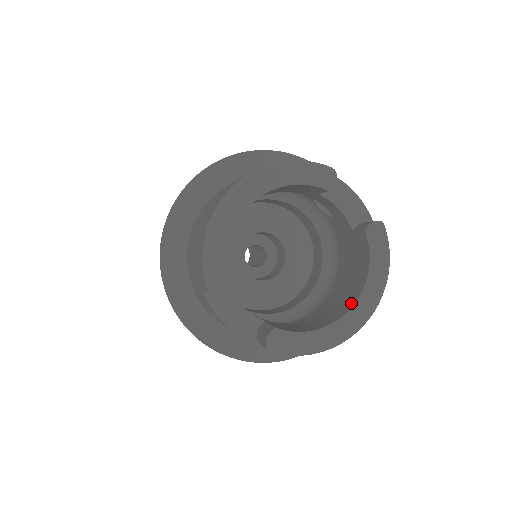
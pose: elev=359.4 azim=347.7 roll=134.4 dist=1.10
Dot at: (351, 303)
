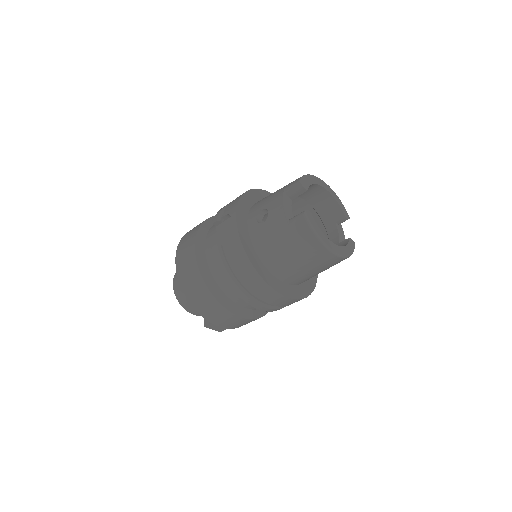
Dot at: occluded
